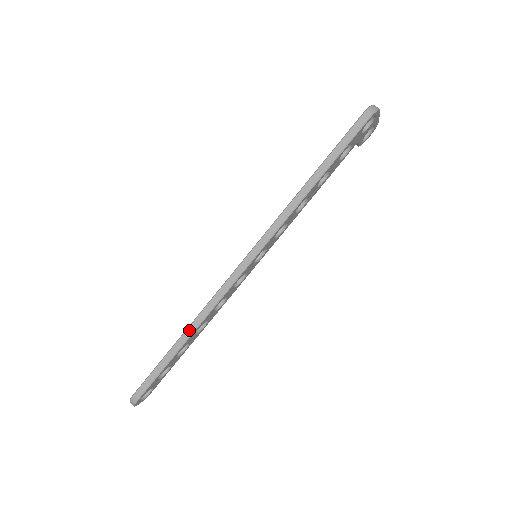
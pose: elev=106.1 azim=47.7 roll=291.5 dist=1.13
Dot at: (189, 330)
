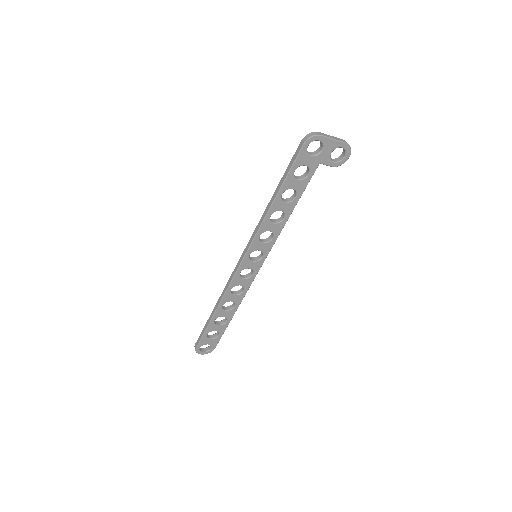
Dot at: (217, 304)
